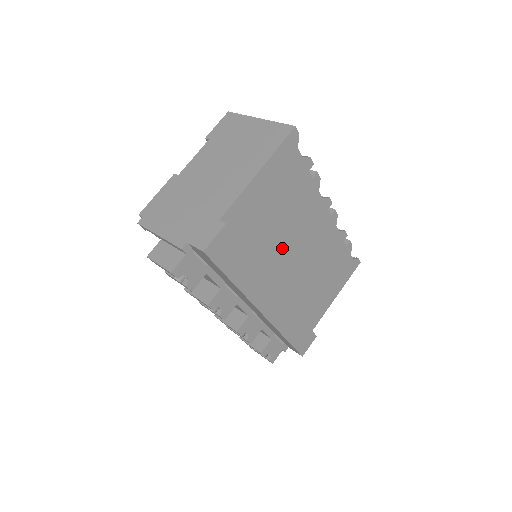
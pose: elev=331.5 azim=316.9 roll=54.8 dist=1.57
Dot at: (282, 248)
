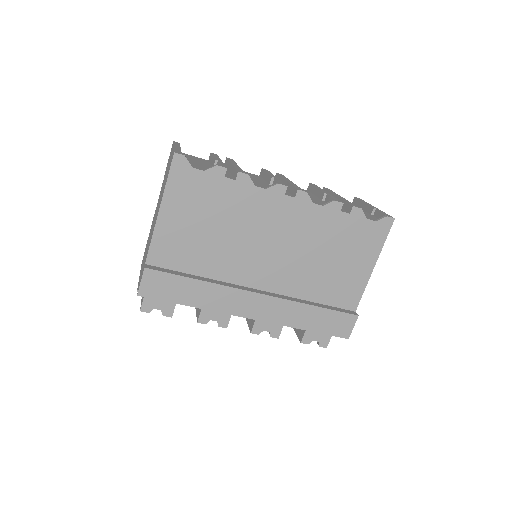
Dot at: (242, 255)
